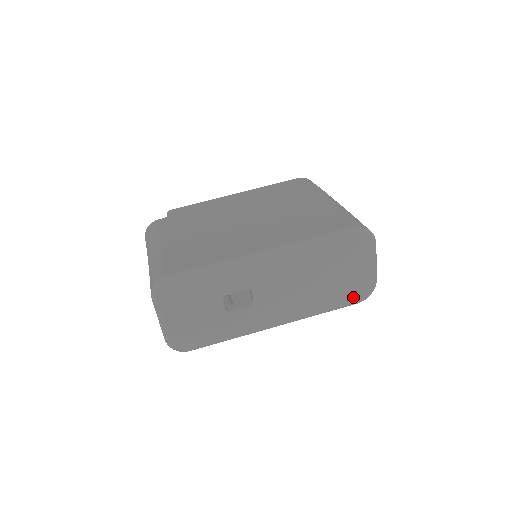
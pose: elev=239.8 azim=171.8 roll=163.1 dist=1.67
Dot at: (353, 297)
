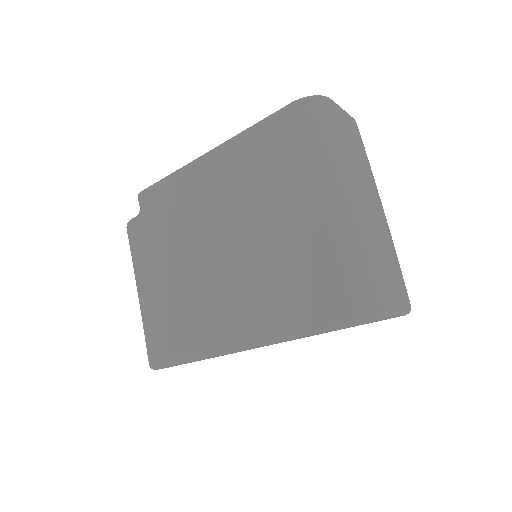
Dot at: occluded
